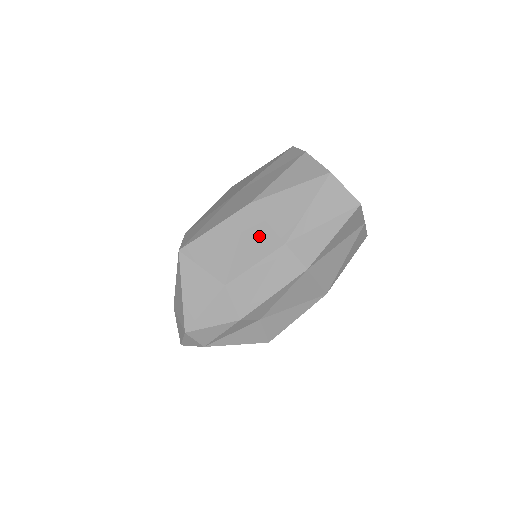
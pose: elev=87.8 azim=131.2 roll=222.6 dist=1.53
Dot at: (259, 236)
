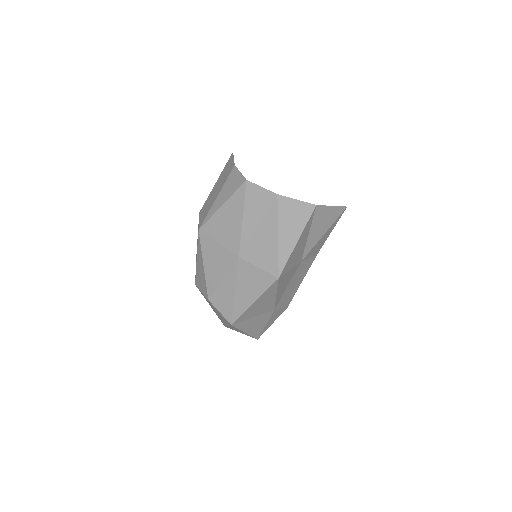
Dot at: (287, 279)
